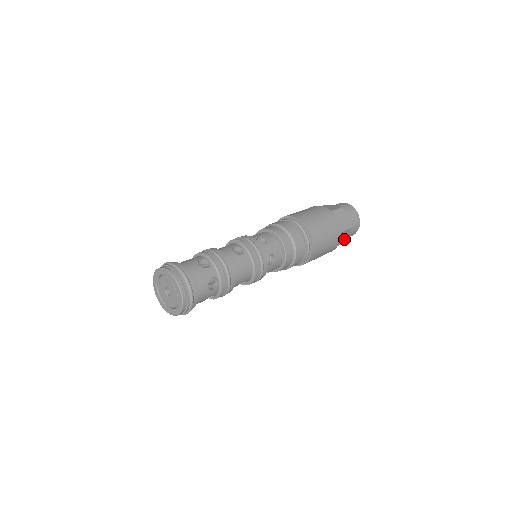
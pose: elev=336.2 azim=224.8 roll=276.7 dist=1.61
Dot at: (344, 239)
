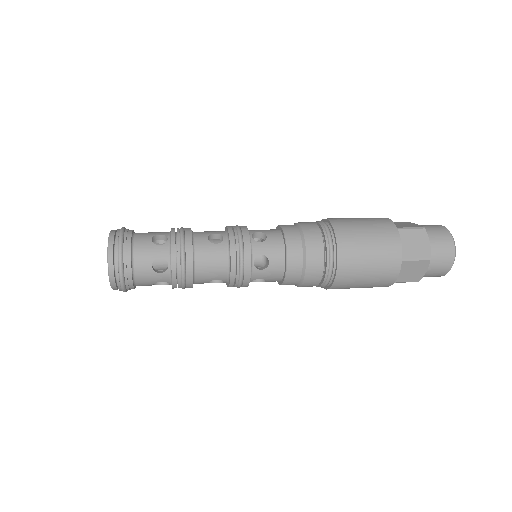
Dot at: (418, 274)
